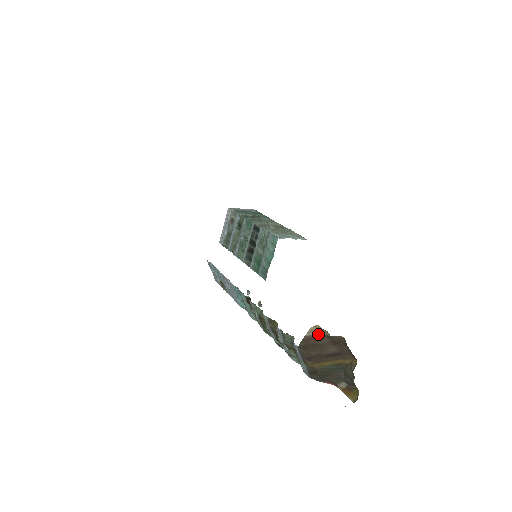
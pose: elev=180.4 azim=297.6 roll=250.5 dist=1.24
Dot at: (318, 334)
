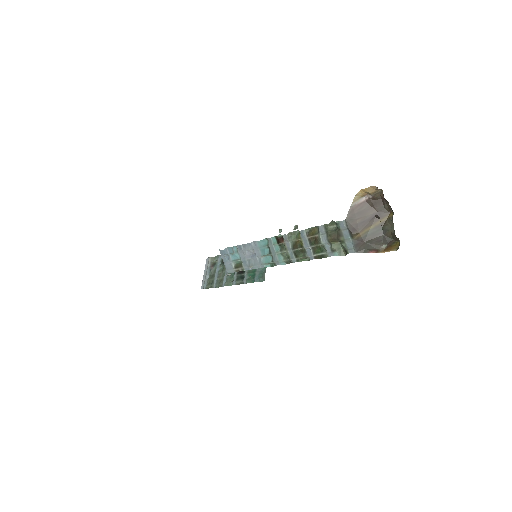
Dot at: (360, 202)
